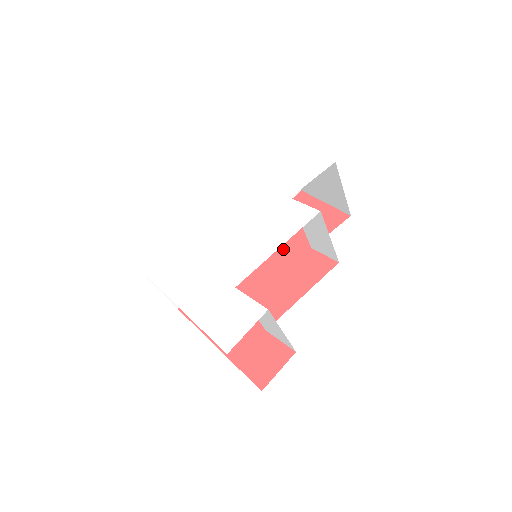
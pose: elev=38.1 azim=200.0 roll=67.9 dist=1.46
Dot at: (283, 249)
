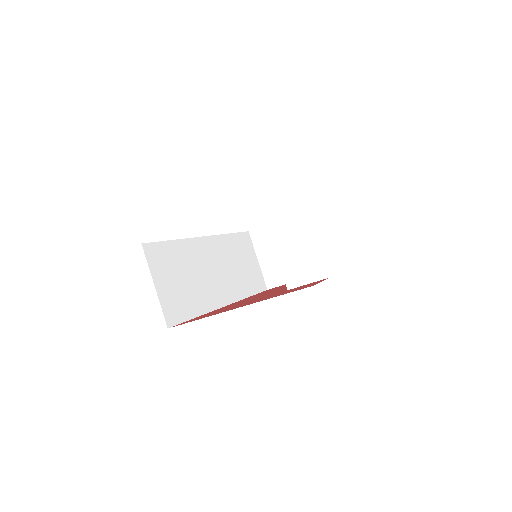
Dot at: occluded
